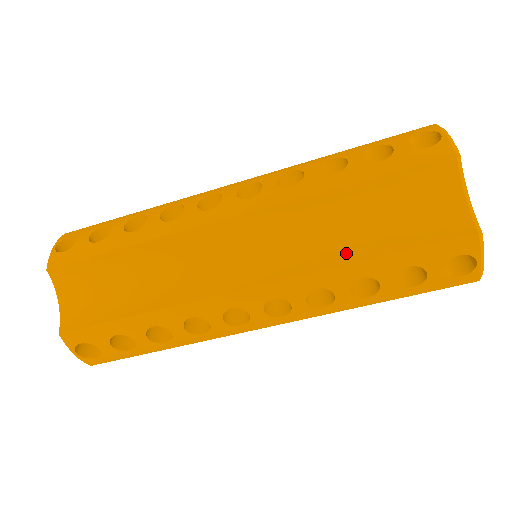
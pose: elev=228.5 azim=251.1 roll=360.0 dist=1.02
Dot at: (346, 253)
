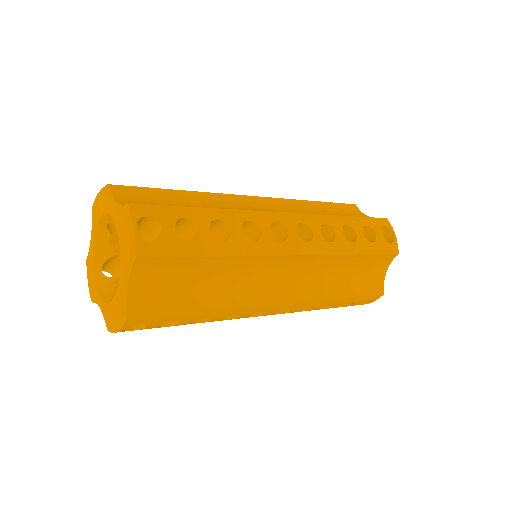
Dot at: (335, 291)
